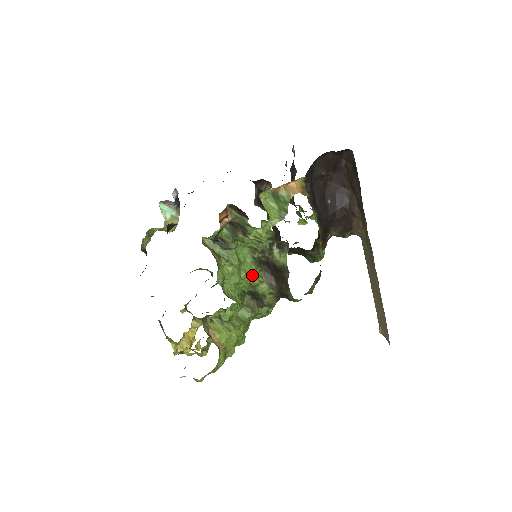
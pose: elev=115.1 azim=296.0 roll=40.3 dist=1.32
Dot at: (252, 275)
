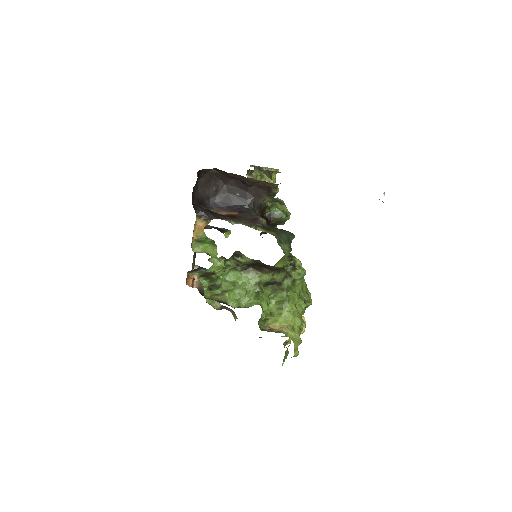
Dot at: (251, 279)
